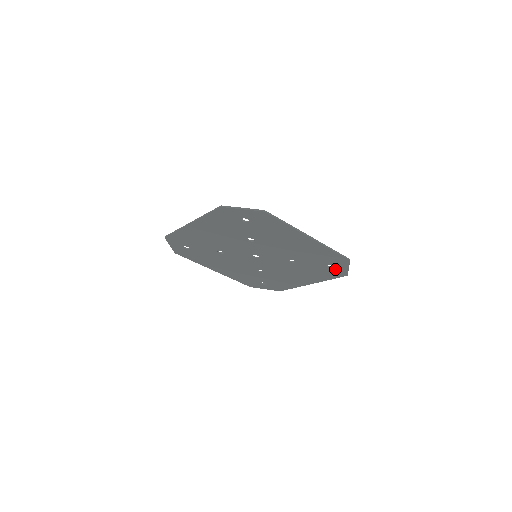
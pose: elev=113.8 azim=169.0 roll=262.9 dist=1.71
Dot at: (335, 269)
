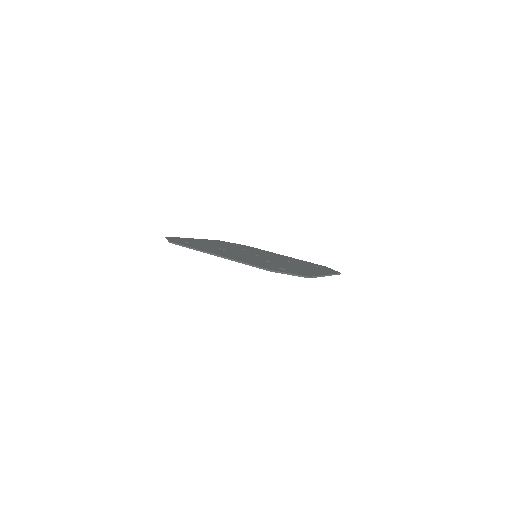
Dot at: occluded
